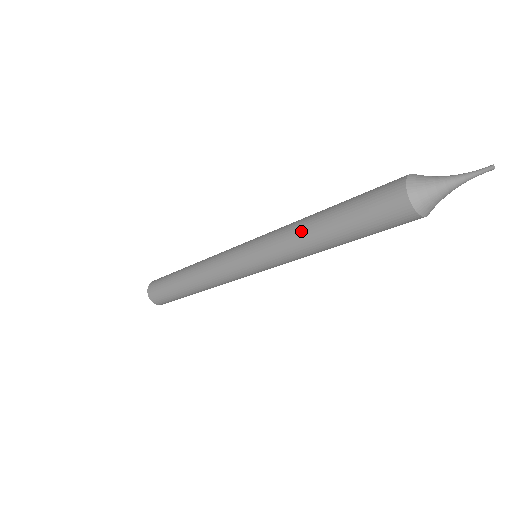
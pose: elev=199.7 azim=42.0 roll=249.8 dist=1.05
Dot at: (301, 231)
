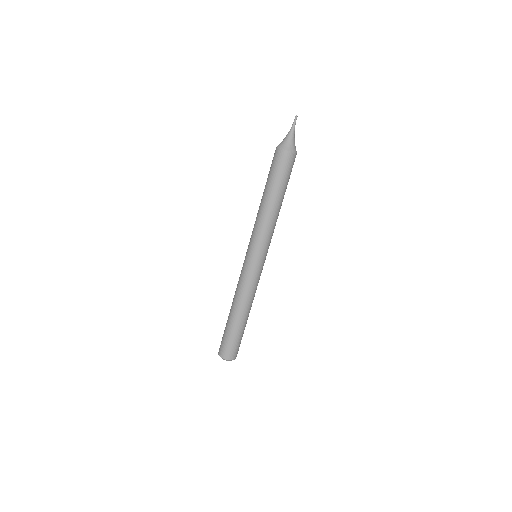
Dot at: (261, 211)
